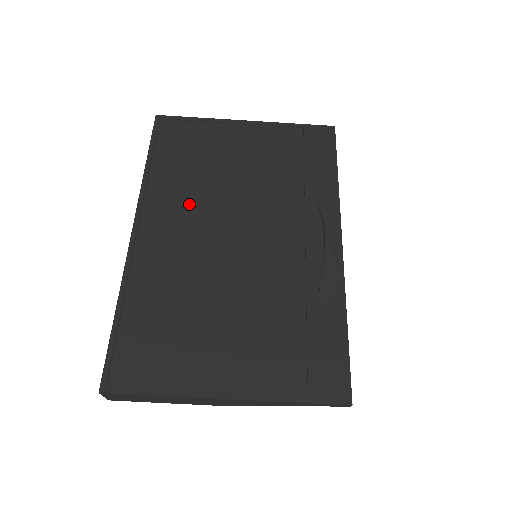
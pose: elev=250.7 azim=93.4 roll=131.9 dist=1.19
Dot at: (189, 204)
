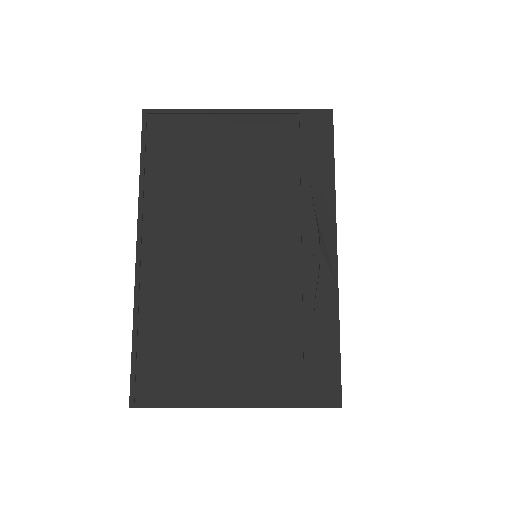
Dot at: (187, 217)
